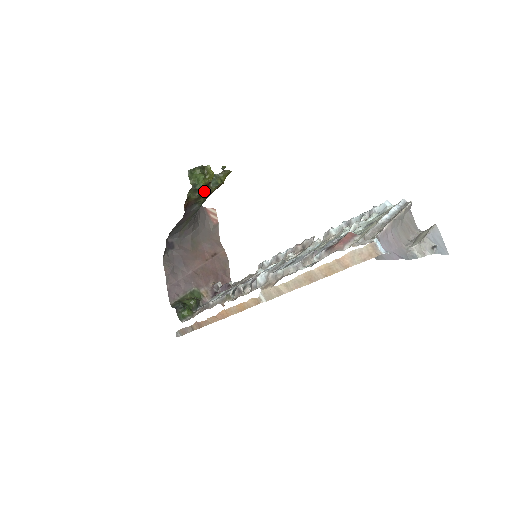
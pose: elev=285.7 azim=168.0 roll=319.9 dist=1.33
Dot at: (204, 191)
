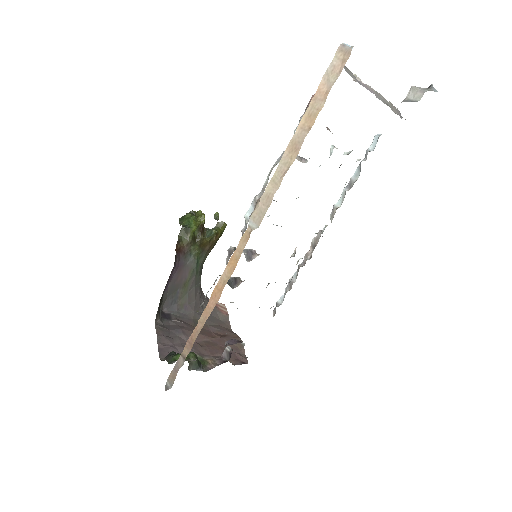
Dot at: (197, 237)
